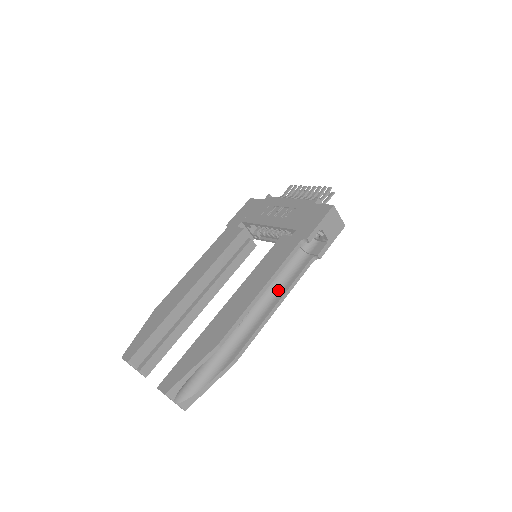
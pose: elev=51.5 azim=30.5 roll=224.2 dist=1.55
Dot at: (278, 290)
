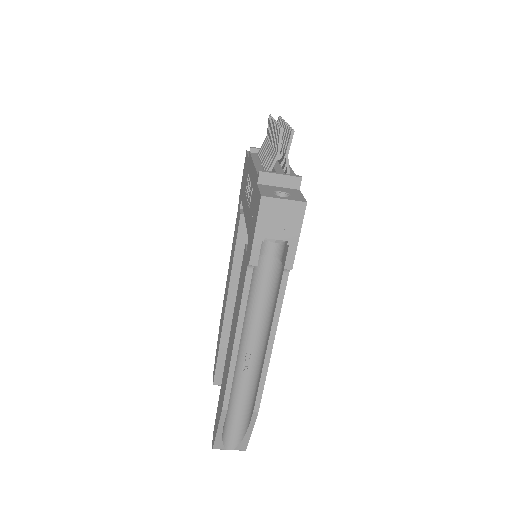
Dot at: (268, 320)
